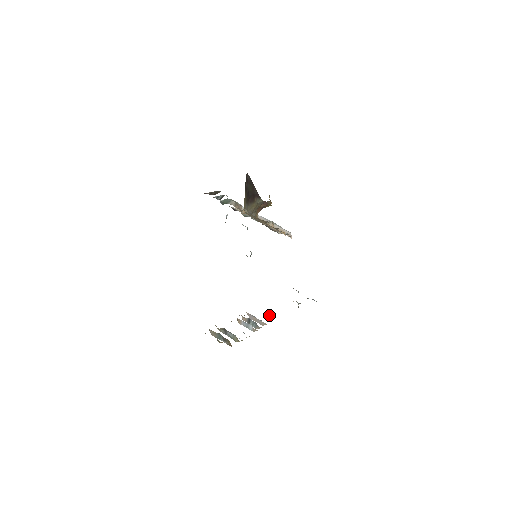
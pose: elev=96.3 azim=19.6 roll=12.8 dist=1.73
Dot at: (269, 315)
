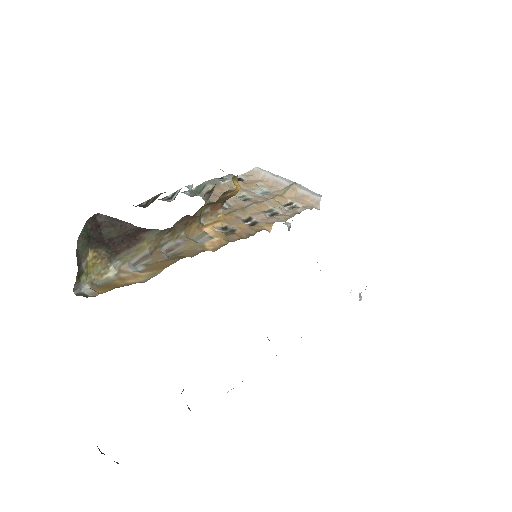
Dot at: occluded
